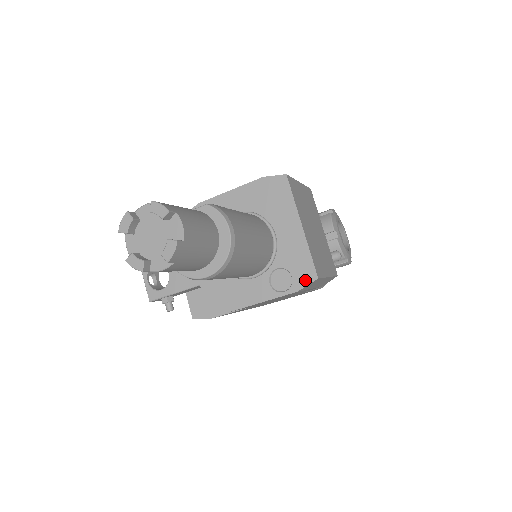
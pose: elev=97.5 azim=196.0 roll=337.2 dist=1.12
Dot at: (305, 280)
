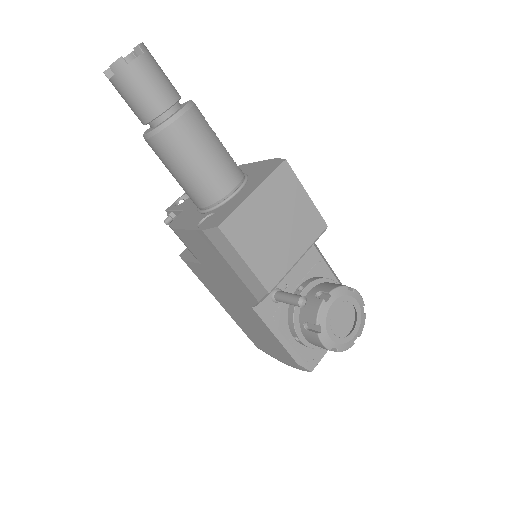
Dot at: (213, 225)
